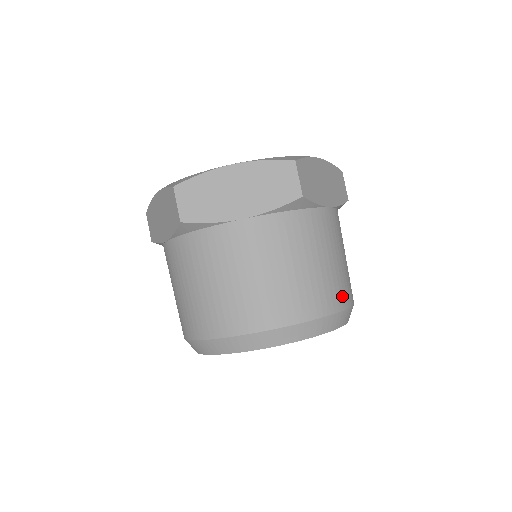
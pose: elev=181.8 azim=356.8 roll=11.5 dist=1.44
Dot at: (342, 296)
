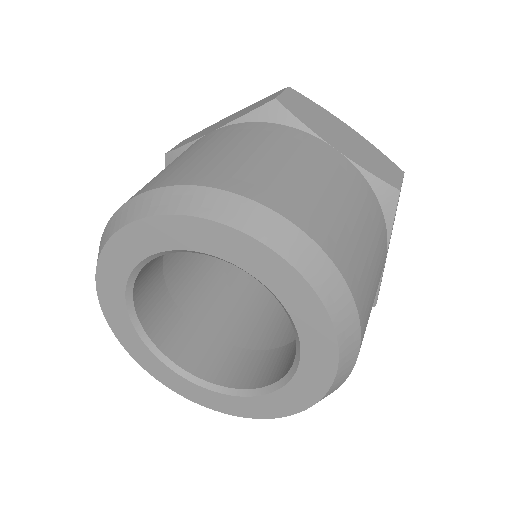
Dot at: (365, 326)
